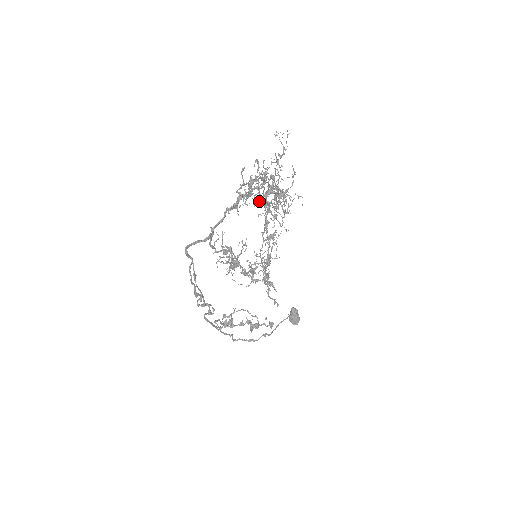
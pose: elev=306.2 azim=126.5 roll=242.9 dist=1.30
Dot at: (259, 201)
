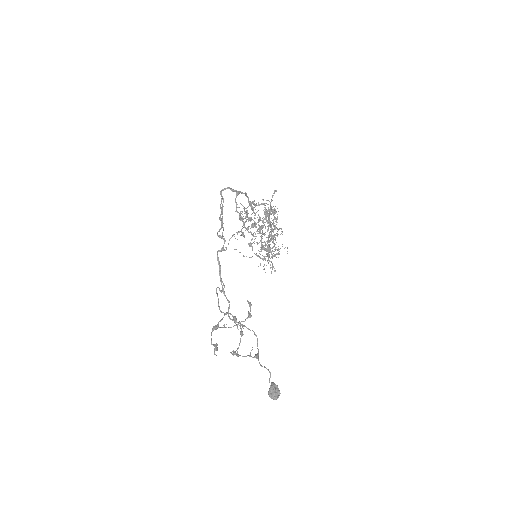
Dot at: occluded
